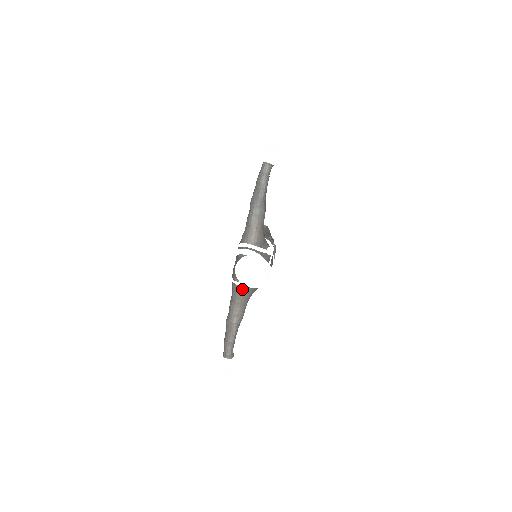
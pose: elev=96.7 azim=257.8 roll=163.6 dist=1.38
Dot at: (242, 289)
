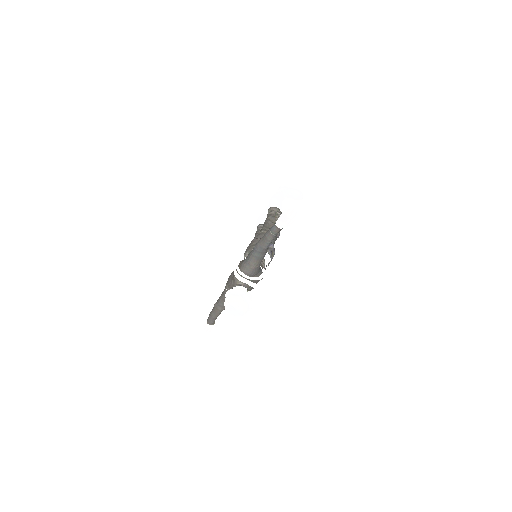
Dot at: occluded
